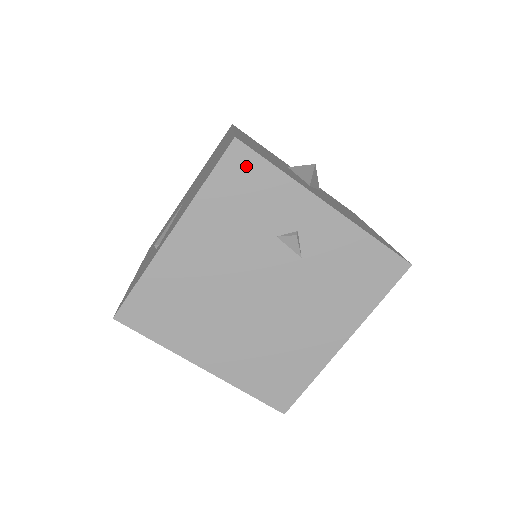
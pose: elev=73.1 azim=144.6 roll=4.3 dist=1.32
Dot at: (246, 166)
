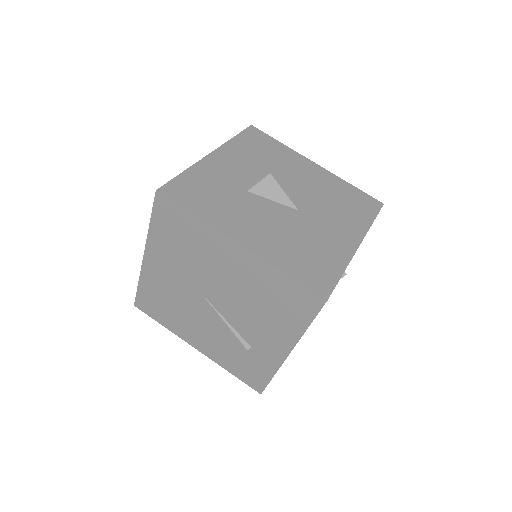
Dot at: occluded
